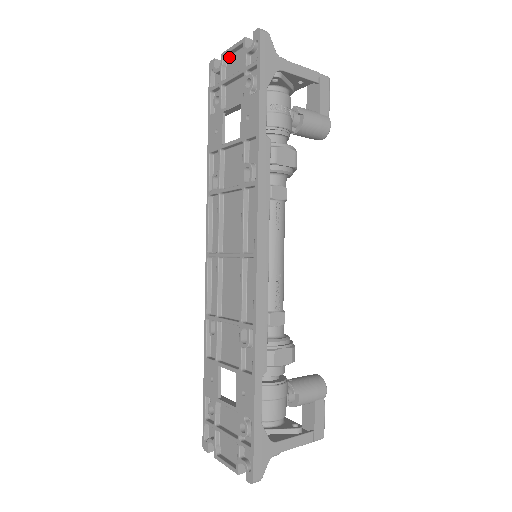
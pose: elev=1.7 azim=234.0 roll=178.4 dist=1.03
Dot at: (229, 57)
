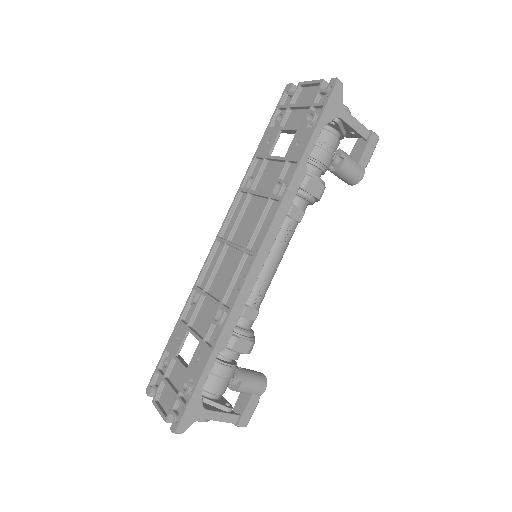
Dot at: (305, 88)
